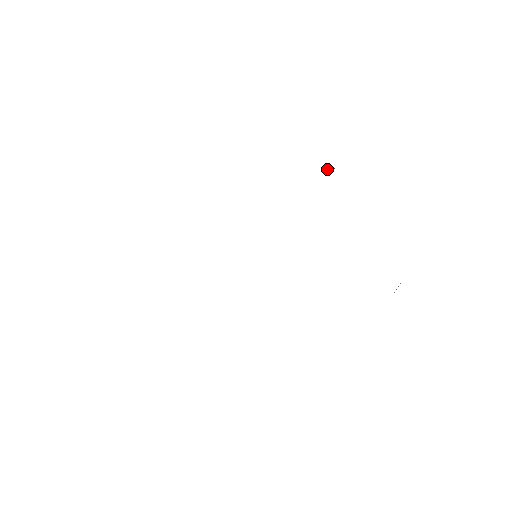
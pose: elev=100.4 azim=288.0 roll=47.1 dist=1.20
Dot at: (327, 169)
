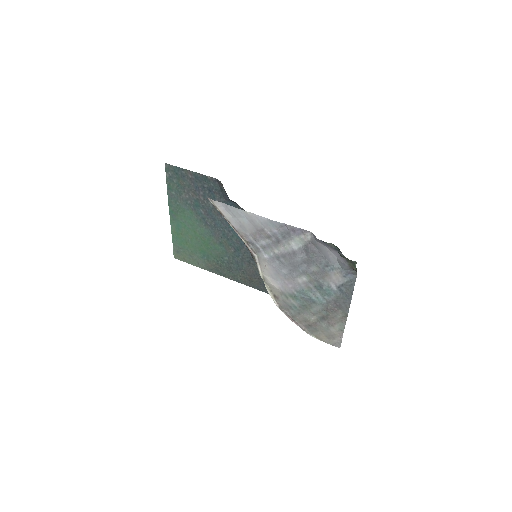
Dot at: occluded
